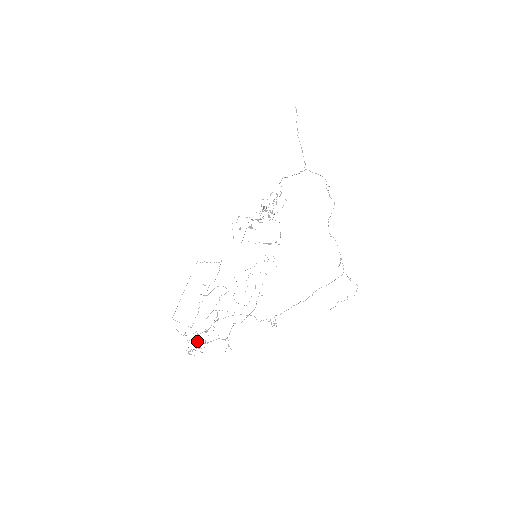
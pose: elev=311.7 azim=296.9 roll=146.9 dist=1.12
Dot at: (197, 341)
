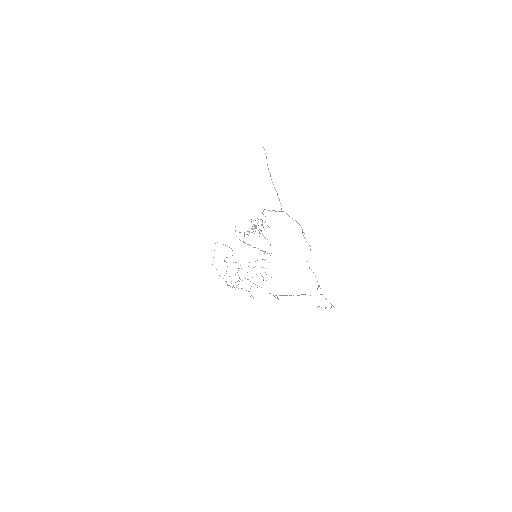
Dot at: occluded
